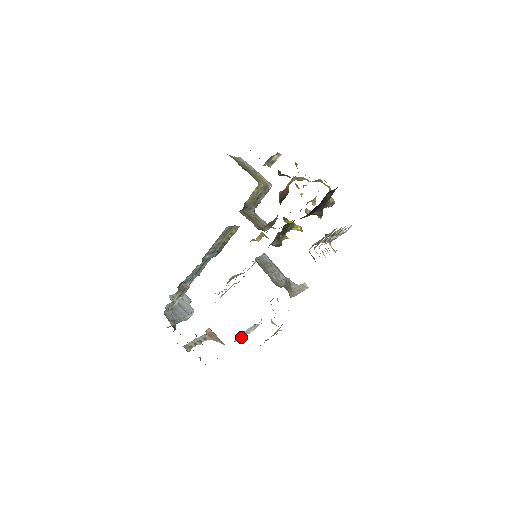
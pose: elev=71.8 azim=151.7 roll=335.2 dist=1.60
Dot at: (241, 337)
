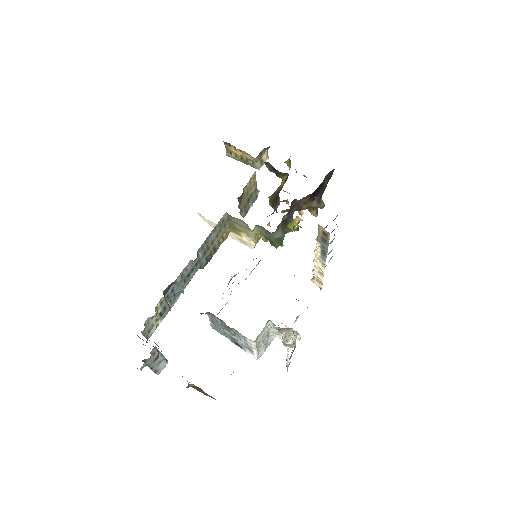
Dot at: (257, 347)
